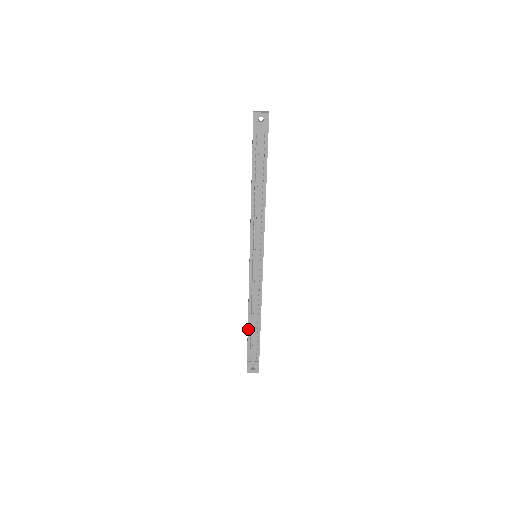
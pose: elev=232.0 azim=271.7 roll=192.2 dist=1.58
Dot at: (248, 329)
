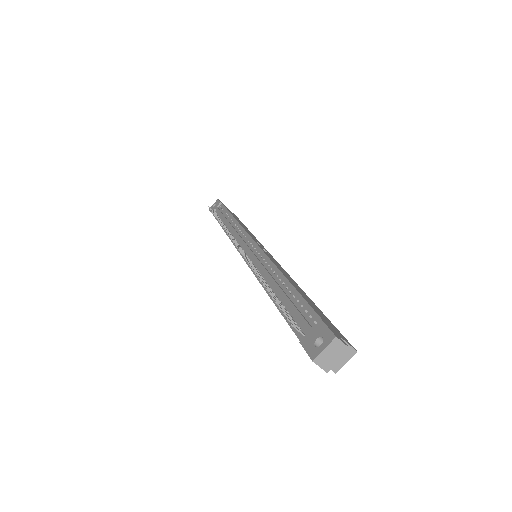
Dot at: (275, 304)
